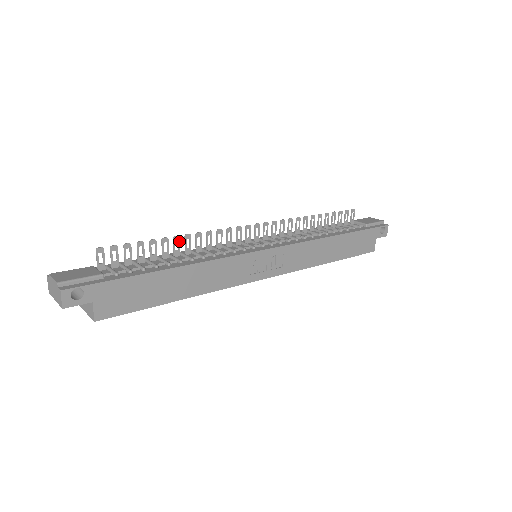
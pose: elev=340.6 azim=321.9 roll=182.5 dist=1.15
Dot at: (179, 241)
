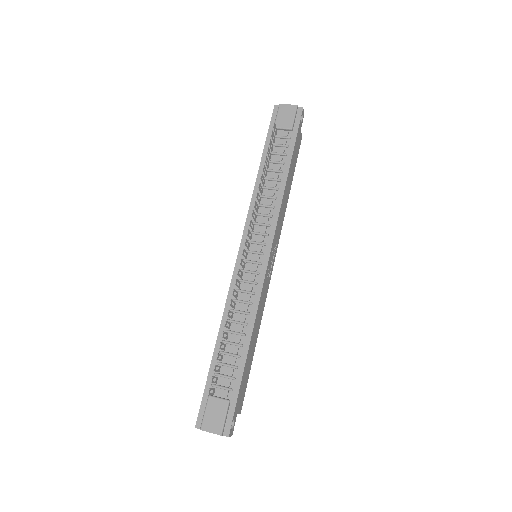
Dot at: (227, 322)
